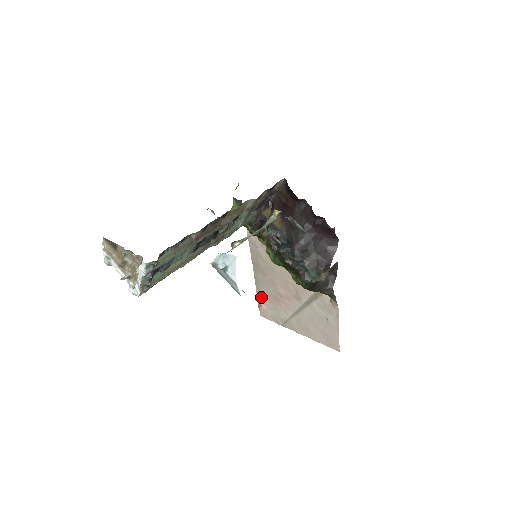
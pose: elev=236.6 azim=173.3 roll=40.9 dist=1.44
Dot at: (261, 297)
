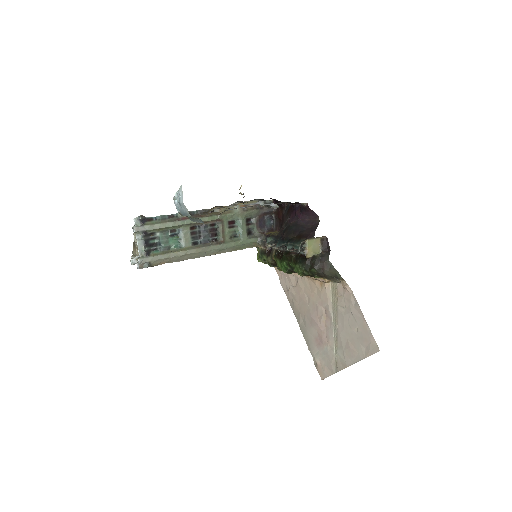
Dot at: (312, 350)
